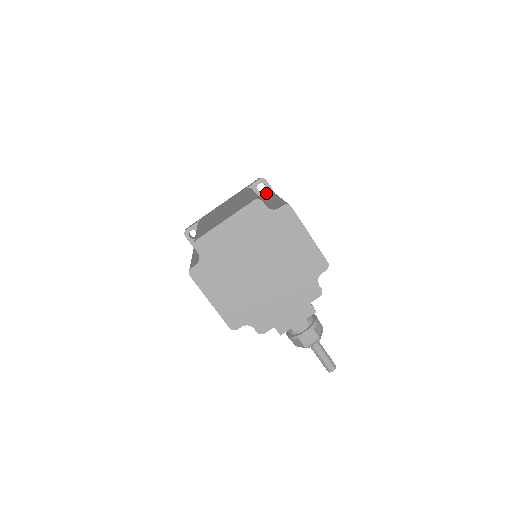
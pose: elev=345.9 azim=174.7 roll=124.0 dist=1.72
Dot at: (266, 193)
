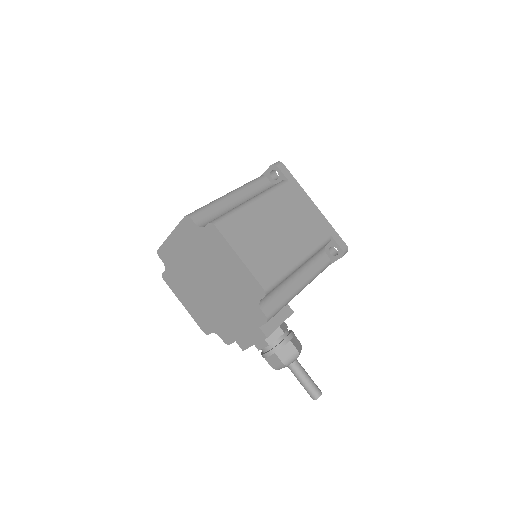
Dot at: (280, 181)
